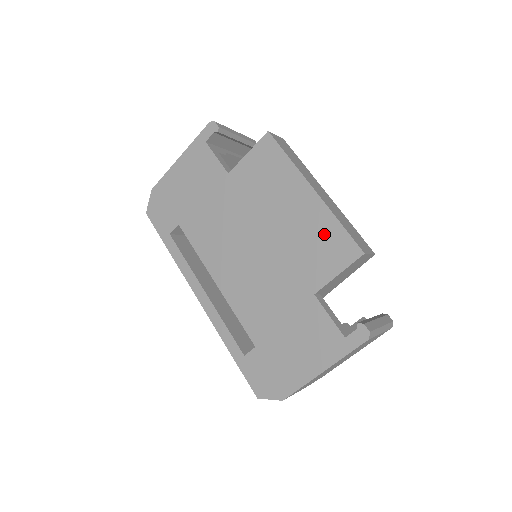
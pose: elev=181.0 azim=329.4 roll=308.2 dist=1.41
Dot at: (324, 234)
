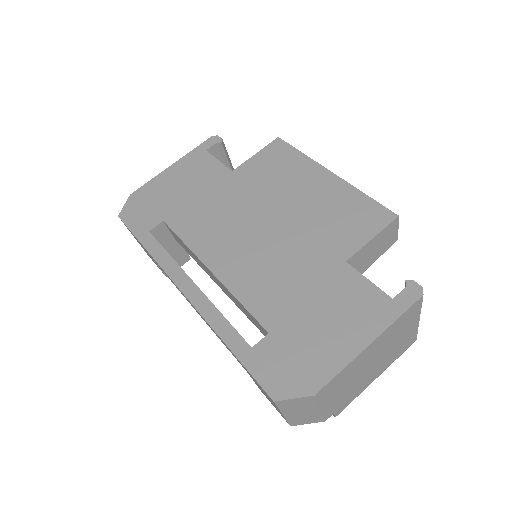
Dot at: (350, 206)
